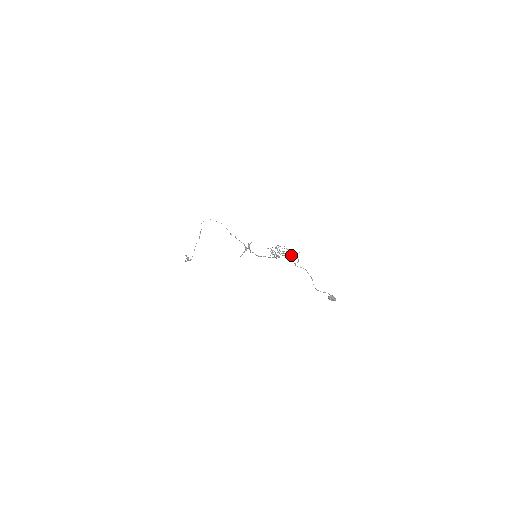
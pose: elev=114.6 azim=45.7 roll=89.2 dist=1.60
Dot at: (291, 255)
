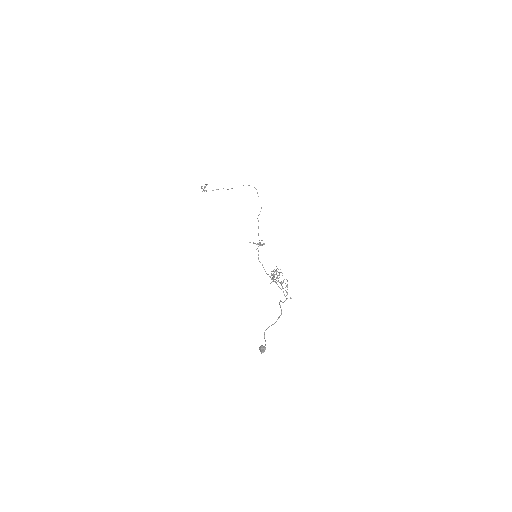
Dot at: (283, 291)
